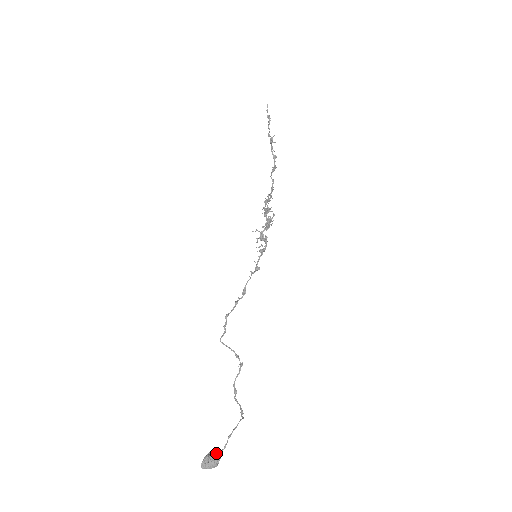
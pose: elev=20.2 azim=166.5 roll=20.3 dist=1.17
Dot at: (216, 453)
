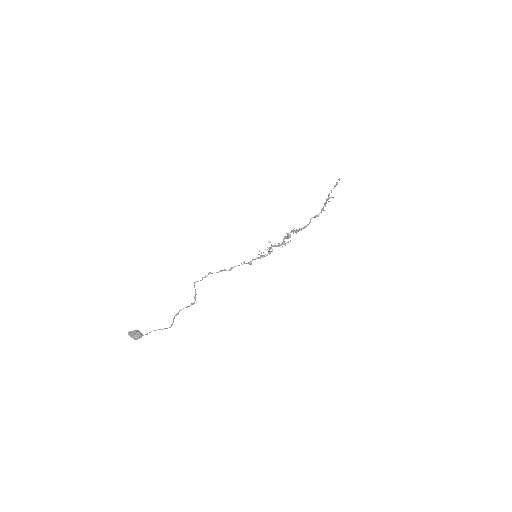
Dot at: (141, 333)
